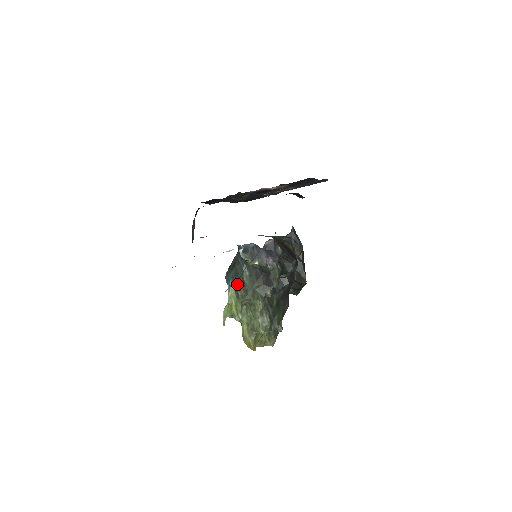
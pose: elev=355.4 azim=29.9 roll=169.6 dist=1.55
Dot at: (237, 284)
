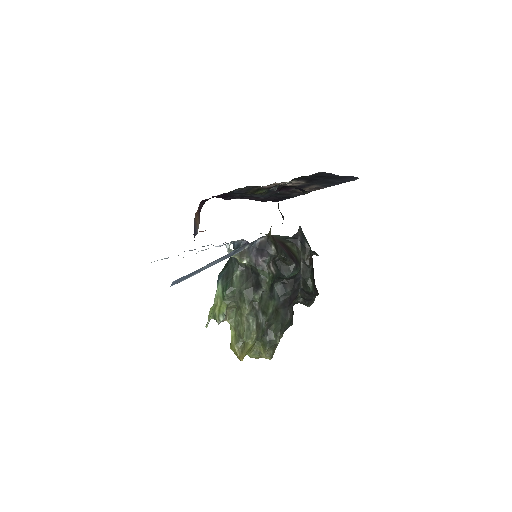
Dot at: (225, 283)
